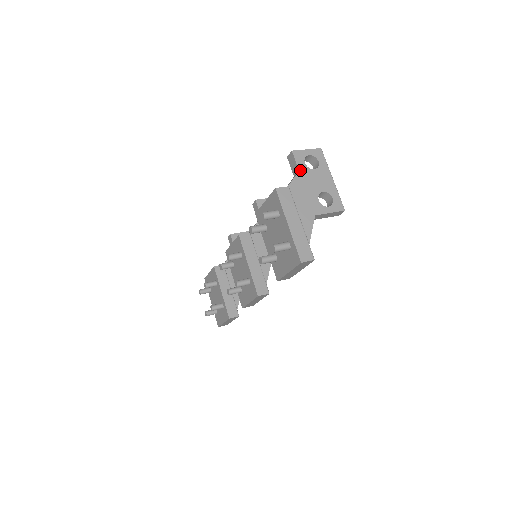
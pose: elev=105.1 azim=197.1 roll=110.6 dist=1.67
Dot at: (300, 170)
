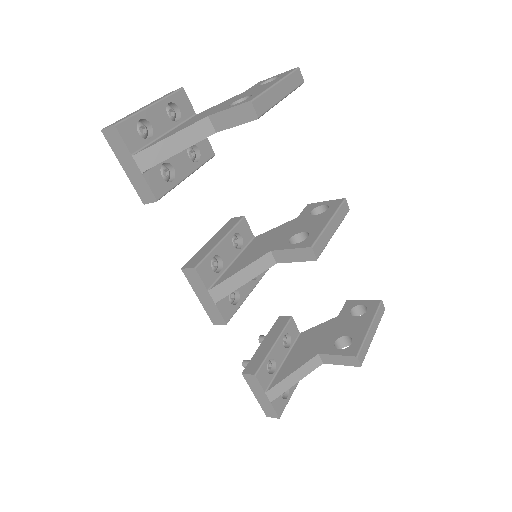
Dot at: (246, 91)
